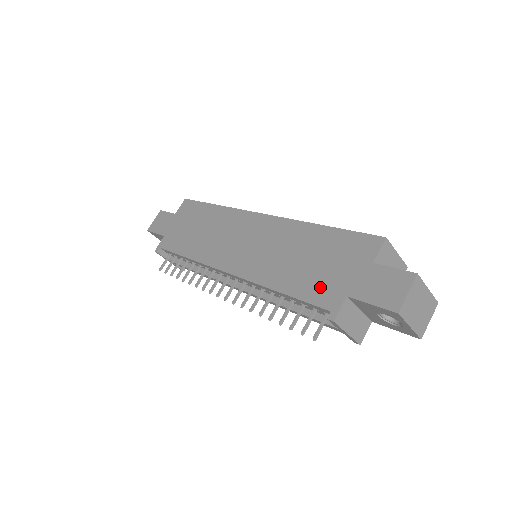
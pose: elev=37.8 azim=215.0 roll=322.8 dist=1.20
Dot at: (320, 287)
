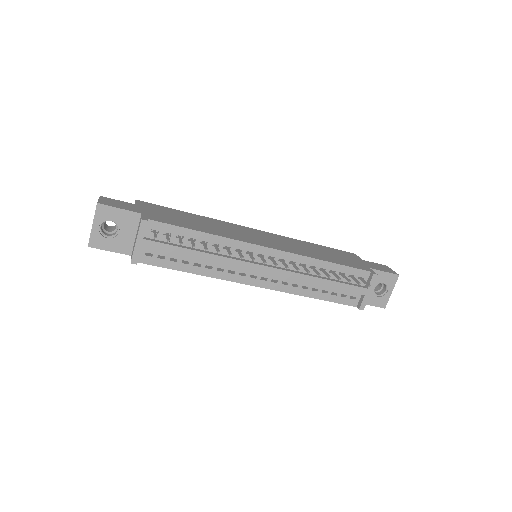
Dot at: (351, 263)
